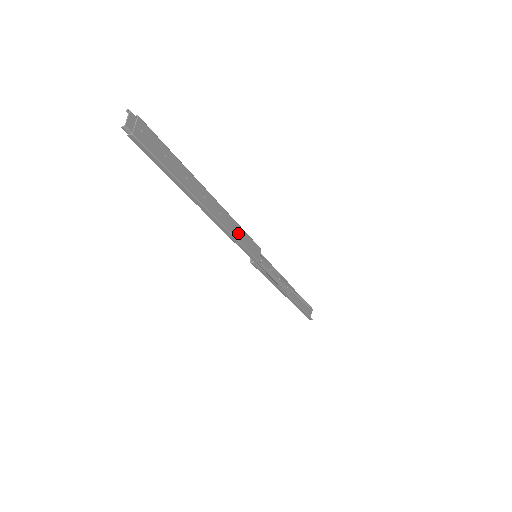
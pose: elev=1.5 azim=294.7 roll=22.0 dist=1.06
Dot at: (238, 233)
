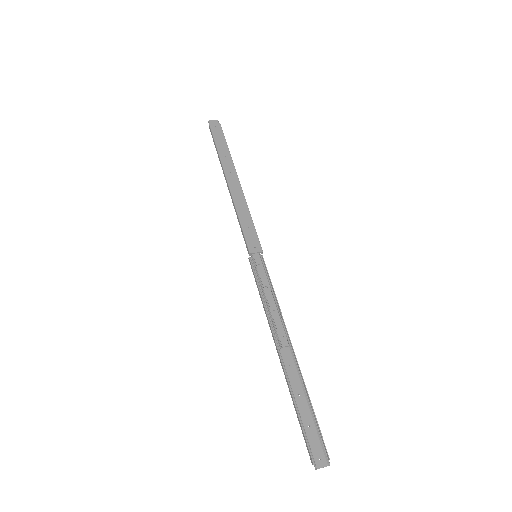
Dot at: (244, 214)
